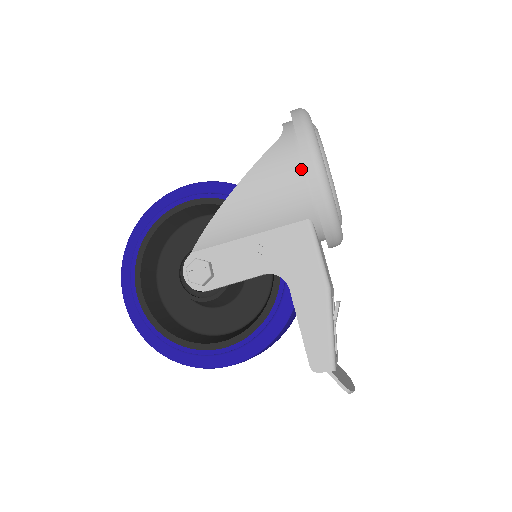
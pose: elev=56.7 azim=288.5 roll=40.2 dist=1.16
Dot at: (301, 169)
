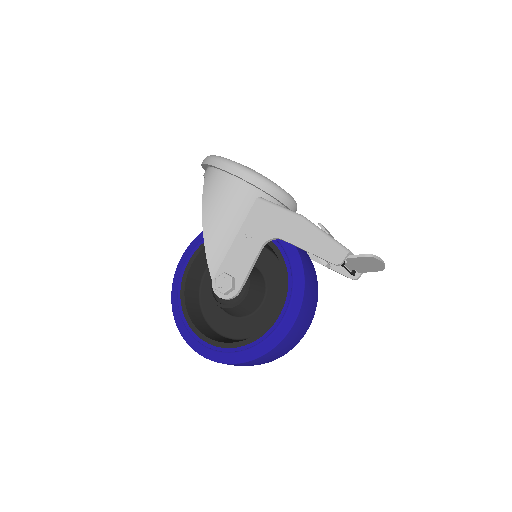
Dot at: (227, 176)
